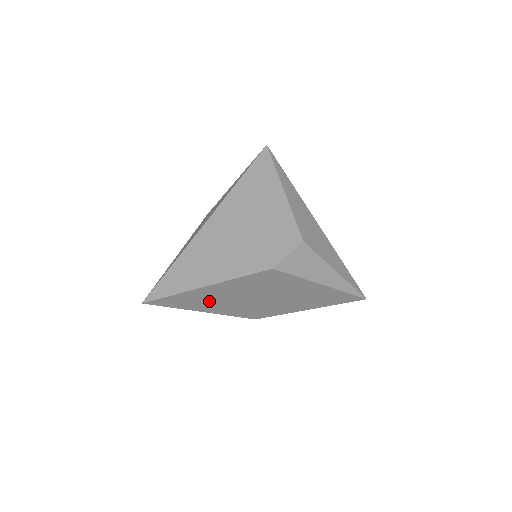
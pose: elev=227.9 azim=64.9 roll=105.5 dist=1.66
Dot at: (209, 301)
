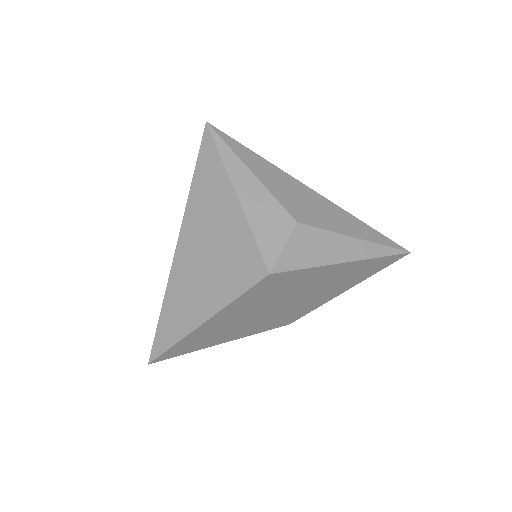
Dot at: (221, 332)
